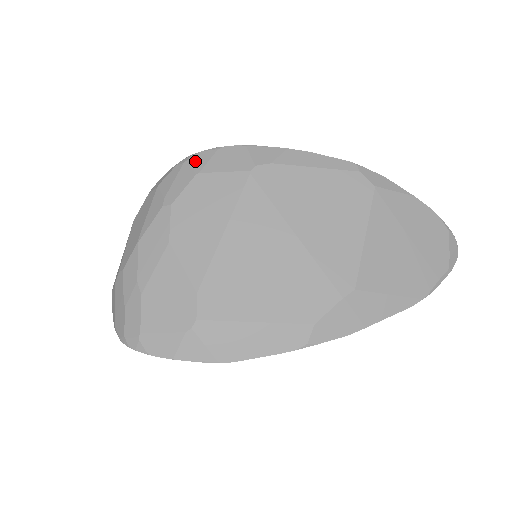
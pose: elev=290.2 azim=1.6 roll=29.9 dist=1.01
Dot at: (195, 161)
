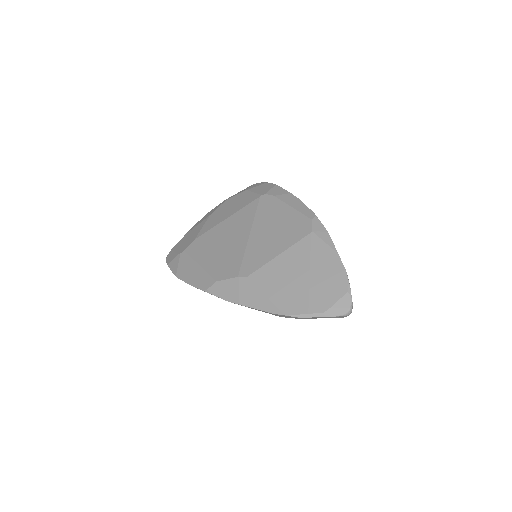
Dot at: (254, 185)
